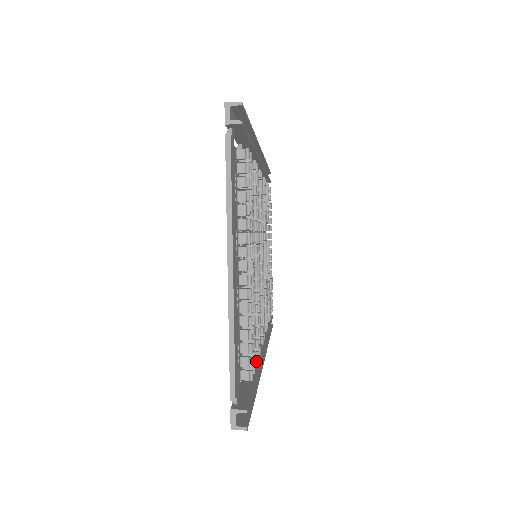
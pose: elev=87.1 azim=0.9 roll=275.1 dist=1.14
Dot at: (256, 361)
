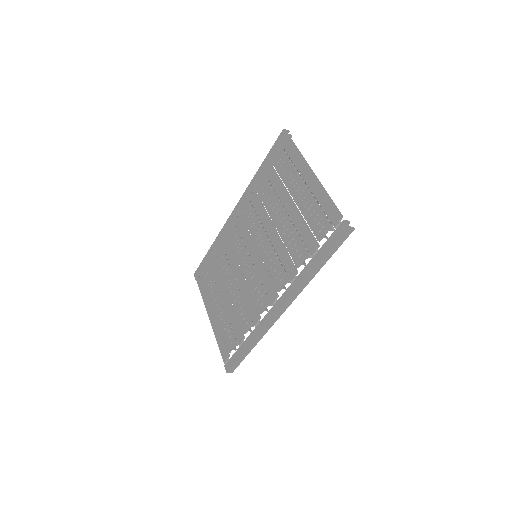
Dot at: occluded
